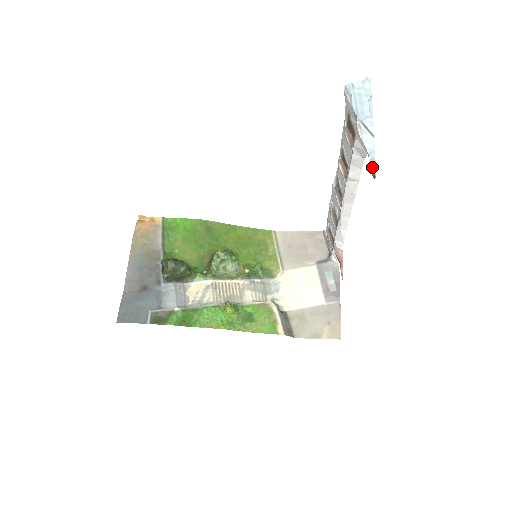
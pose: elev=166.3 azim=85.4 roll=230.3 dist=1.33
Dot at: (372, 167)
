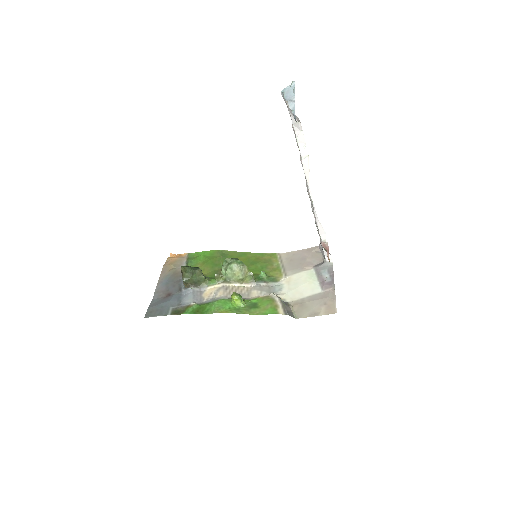
Dot at: (294, 115)
